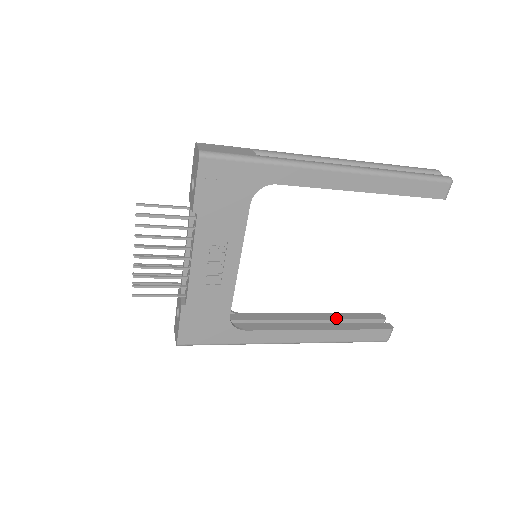
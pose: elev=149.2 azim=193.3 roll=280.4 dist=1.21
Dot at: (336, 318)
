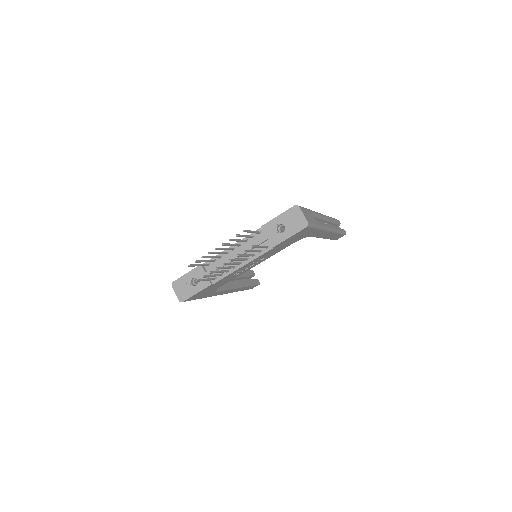
Dot at: (241, 276)
